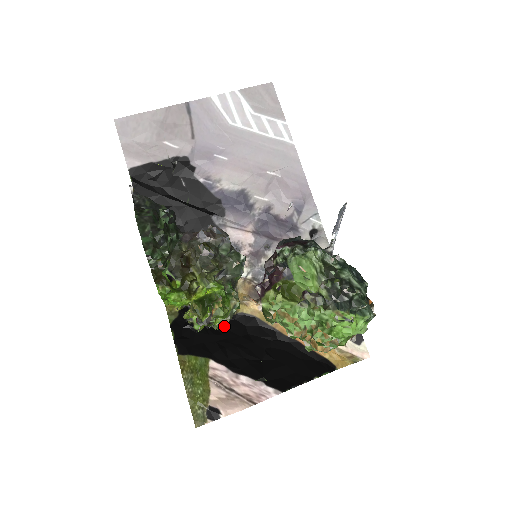
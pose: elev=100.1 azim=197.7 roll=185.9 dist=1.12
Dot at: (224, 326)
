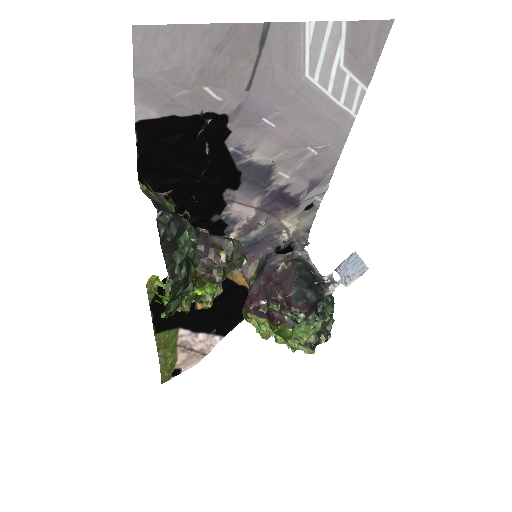
Dot at: occluded
